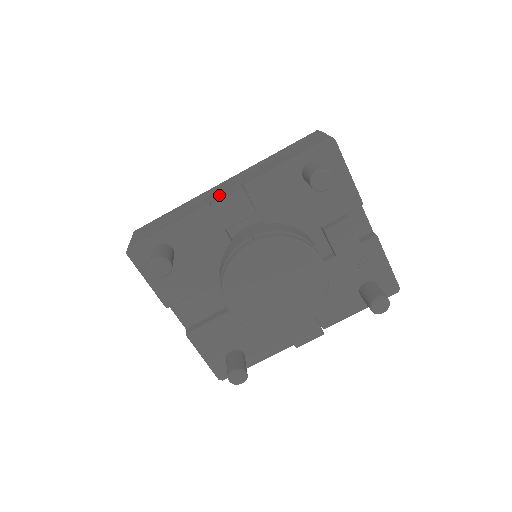
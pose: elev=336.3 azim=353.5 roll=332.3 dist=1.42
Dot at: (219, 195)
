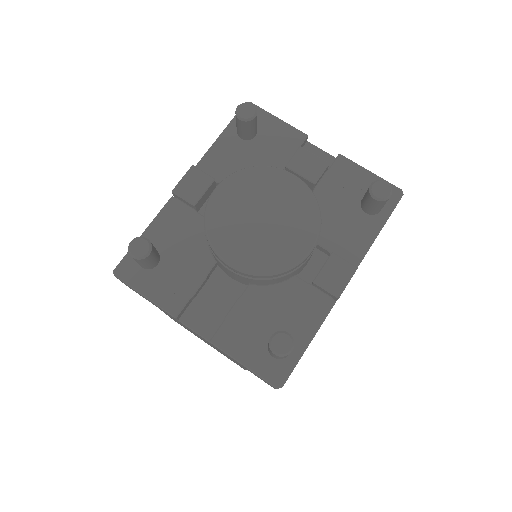
Dot at: occluded
